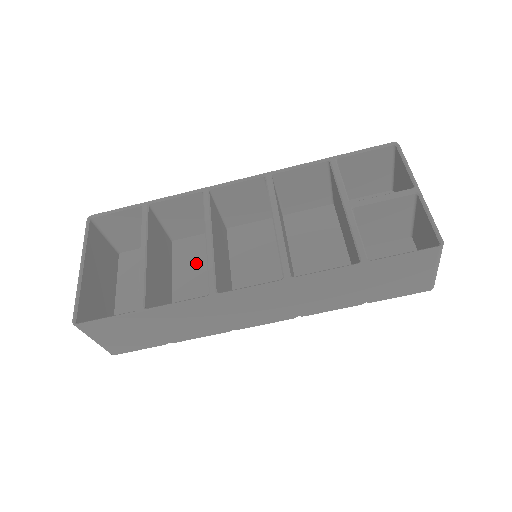
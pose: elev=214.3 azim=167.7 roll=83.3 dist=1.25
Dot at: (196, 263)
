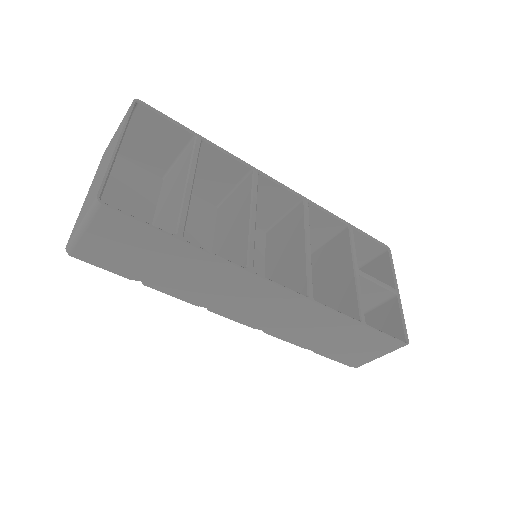
Dot at: (188, 221)
